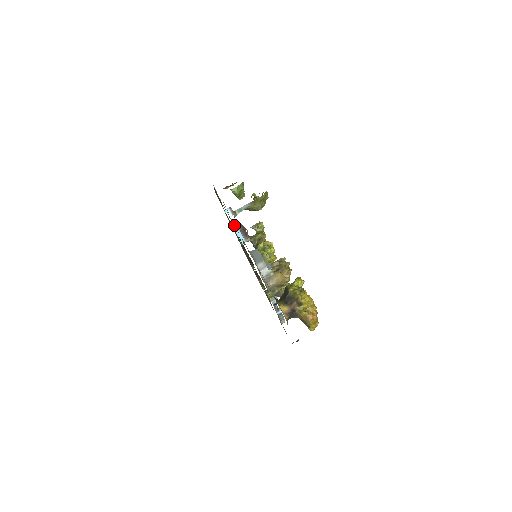
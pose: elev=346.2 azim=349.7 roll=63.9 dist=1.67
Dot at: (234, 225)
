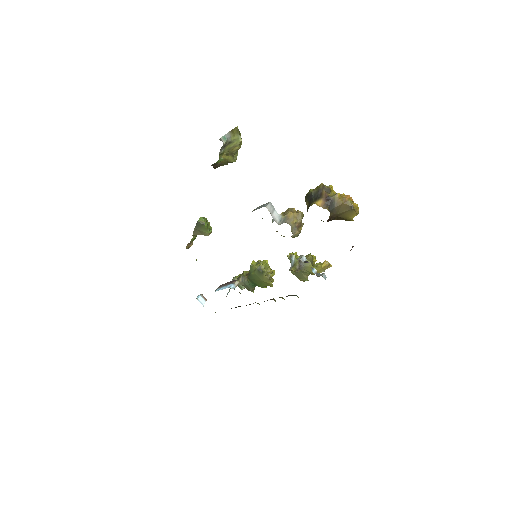
Dot at: occluded
